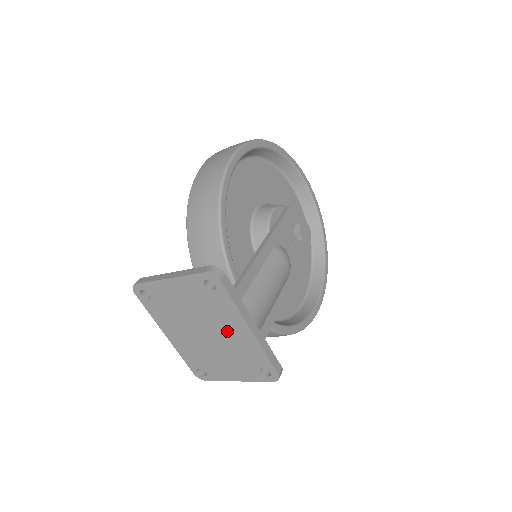
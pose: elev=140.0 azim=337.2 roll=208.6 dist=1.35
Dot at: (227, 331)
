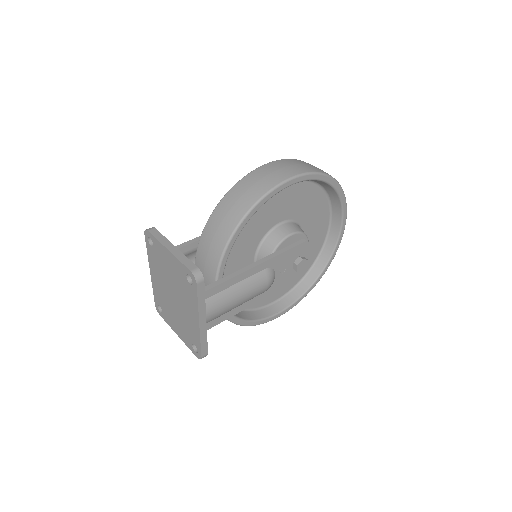
Dot at: (186, 309)
